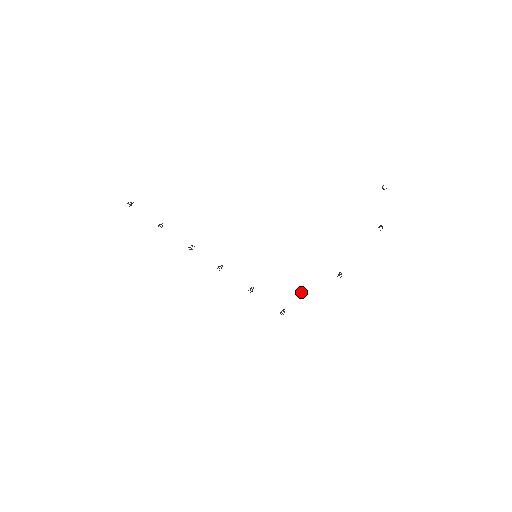
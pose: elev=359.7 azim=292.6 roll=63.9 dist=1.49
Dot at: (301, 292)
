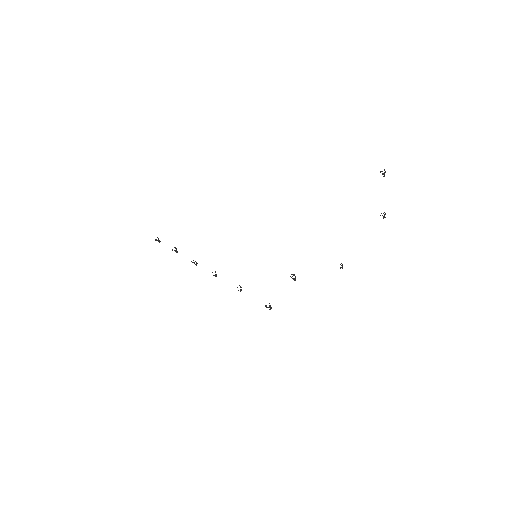
Dot at: occluded
